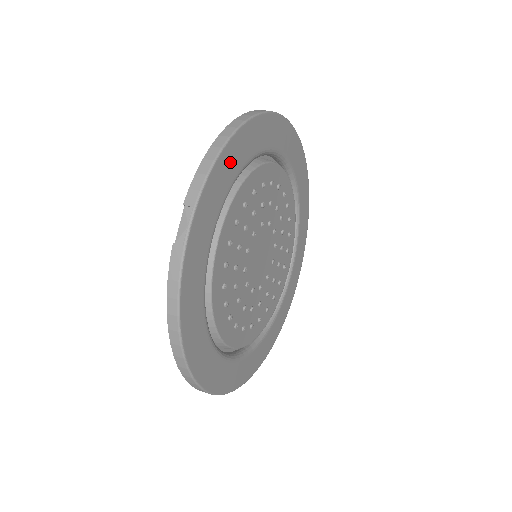
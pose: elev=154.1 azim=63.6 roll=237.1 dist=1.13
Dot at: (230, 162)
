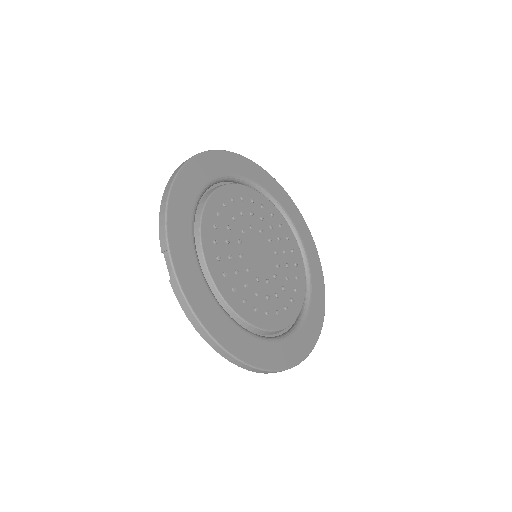
Dot at: (180, 206)
